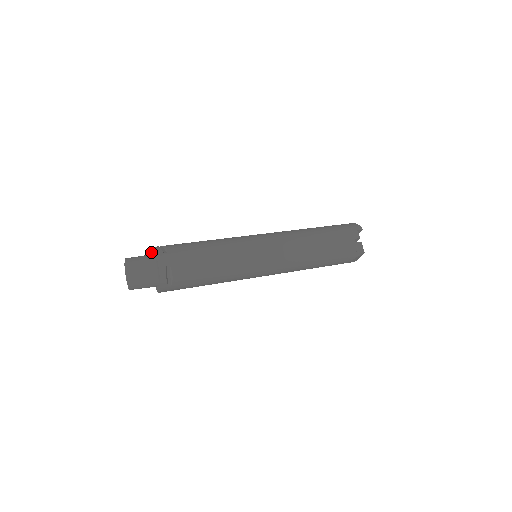
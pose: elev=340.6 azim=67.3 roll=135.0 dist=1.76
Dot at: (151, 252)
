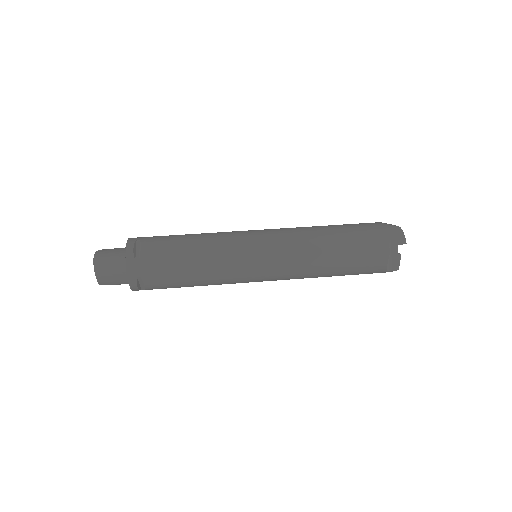
Dot at: occluded
